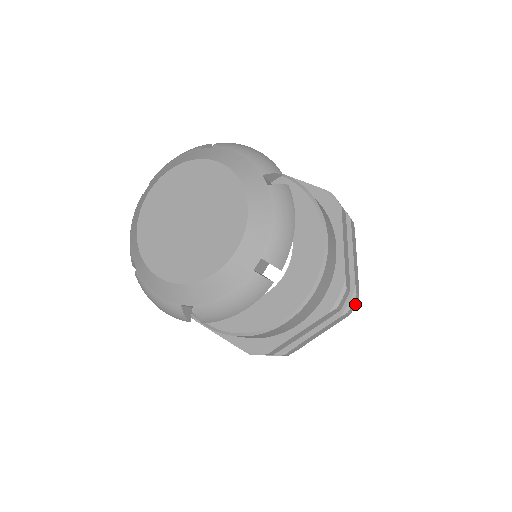
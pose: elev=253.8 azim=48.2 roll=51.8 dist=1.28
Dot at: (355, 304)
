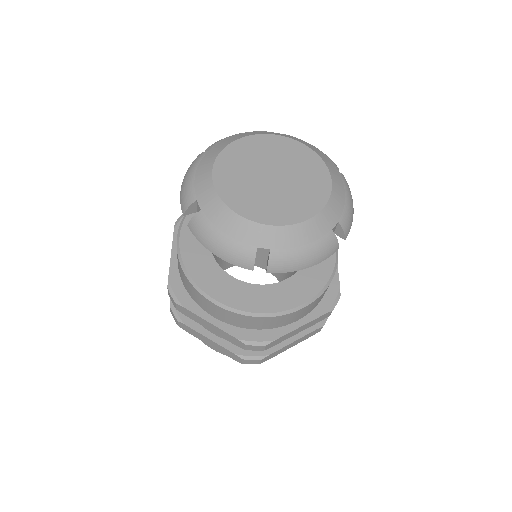
Dot at: occluded
